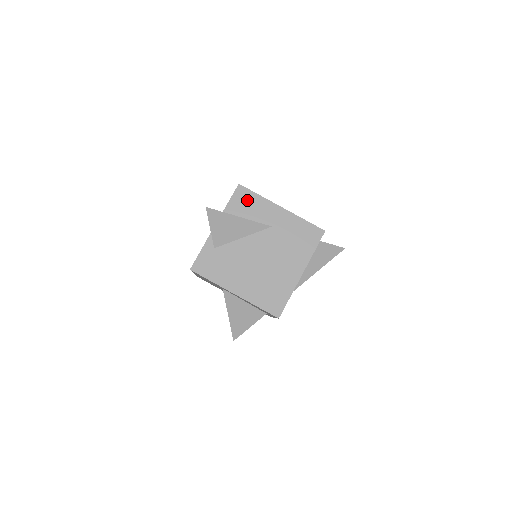
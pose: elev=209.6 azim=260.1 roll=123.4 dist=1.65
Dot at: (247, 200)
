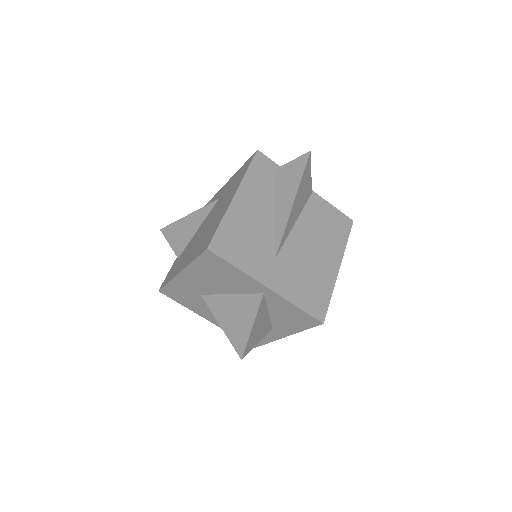
Dot at: occluded
